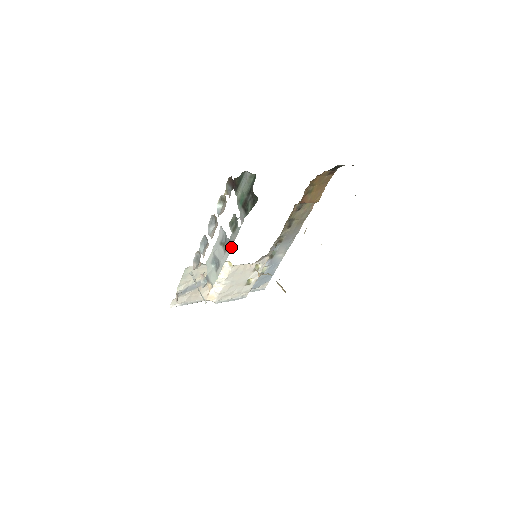
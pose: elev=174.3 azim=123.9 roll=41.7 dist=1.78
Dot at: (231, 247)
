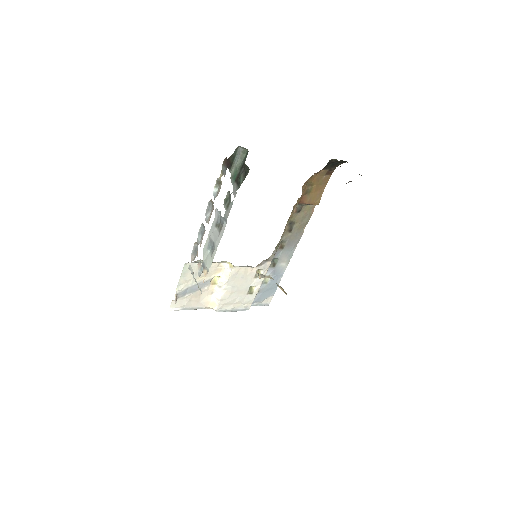
Dot at: (225, 225)
